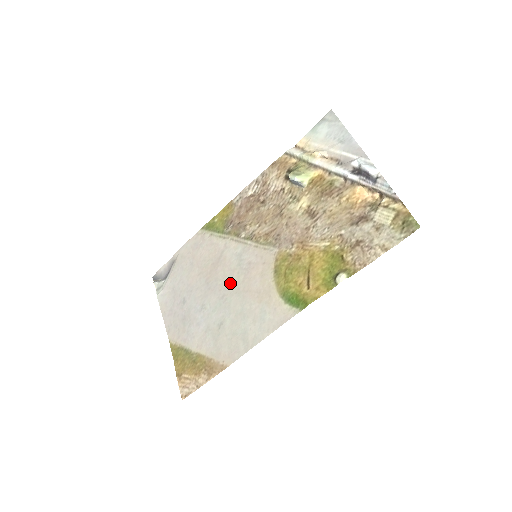
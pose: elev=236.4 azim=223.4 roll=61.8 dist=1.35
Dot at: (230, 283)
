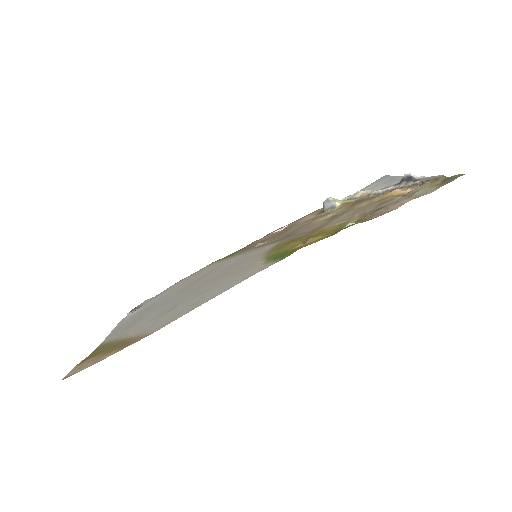
Dot at: (212, 278)
